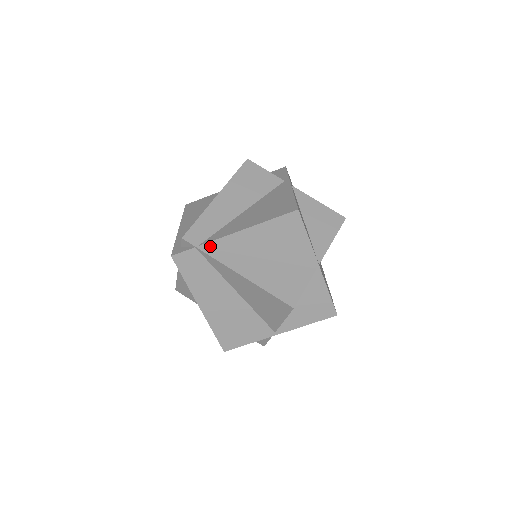
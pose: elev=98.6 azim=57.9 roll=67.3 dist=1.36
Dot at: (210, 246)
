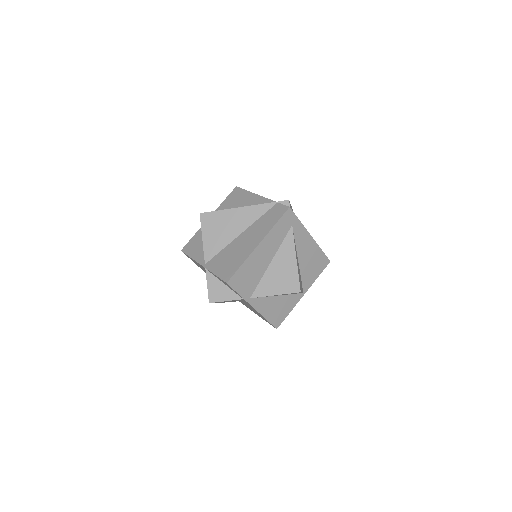
Dot at: occluded
